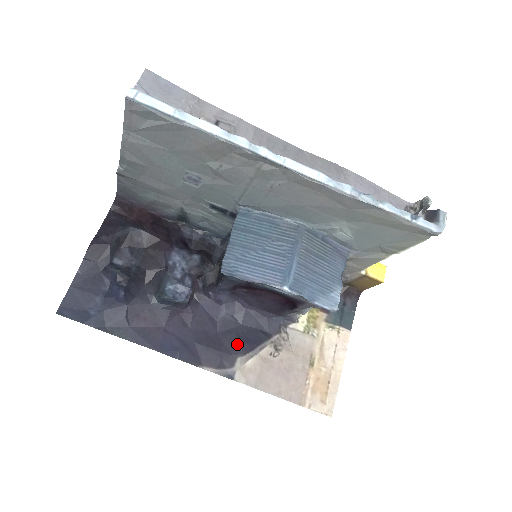
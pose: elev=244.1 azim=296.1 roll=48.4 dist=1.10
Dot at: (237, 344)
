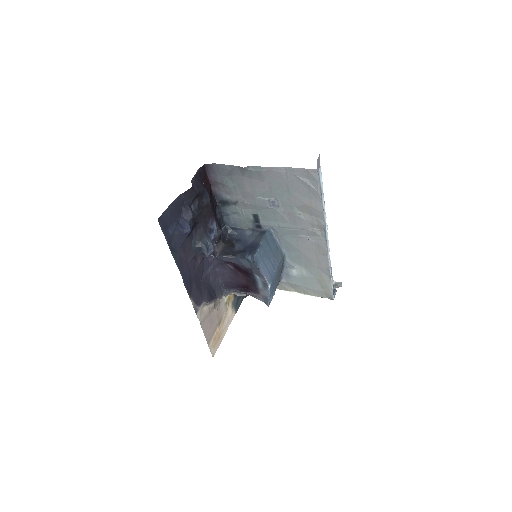
Dot at: (206, 294)
